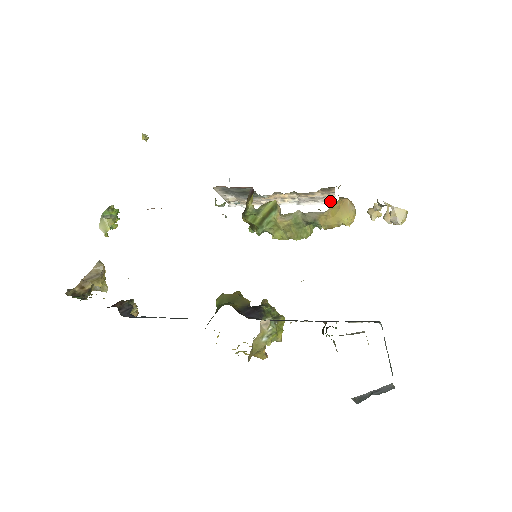
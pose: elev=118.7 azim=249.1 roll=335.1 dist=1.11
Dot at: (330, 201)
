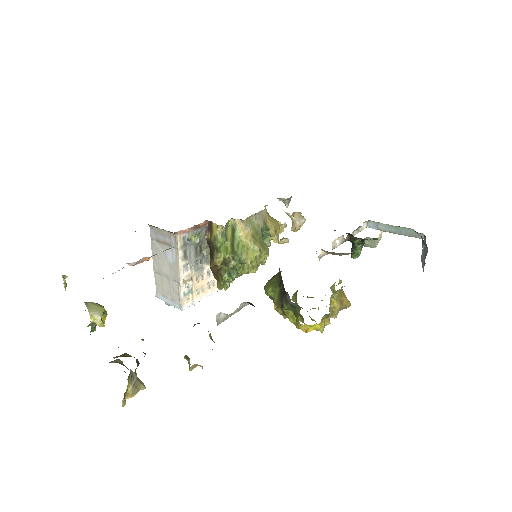
Dot at: occluded
